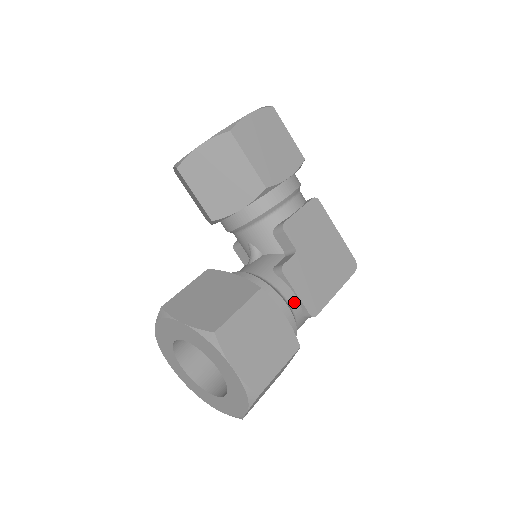
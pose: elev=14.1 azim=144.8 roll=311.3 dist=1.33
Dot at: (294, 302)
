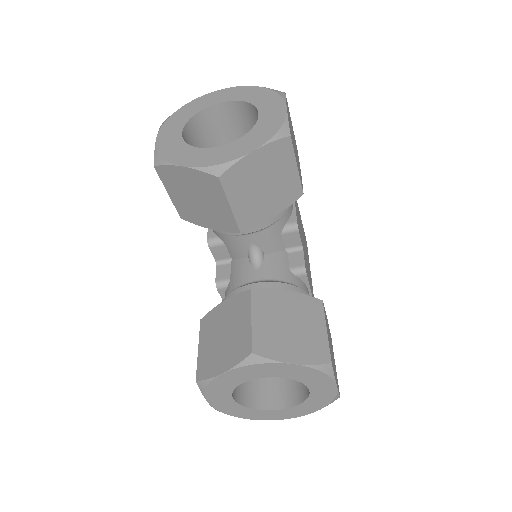
Dot at: occluded
